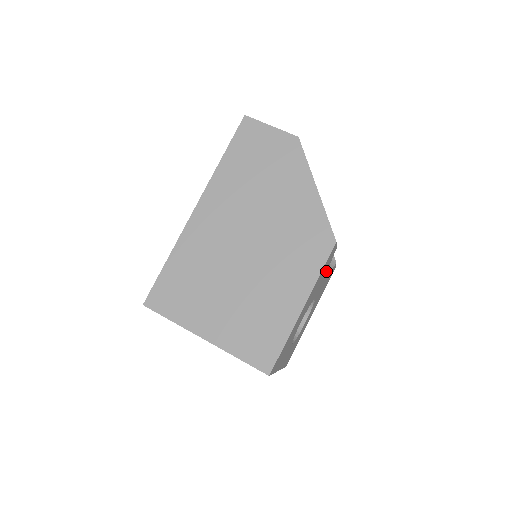
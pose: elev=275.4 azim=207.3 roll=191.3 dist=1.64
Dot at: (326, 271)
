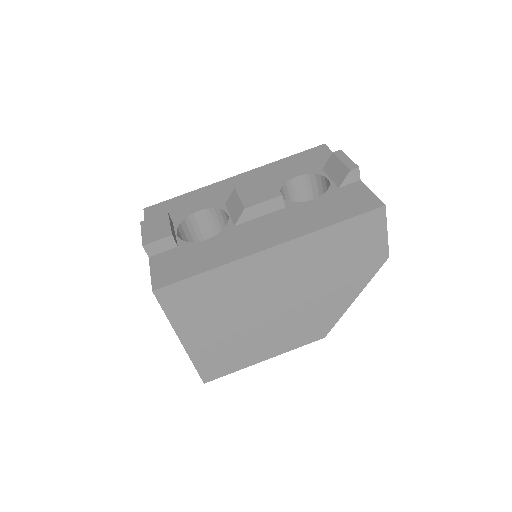
Dot at: occluded
